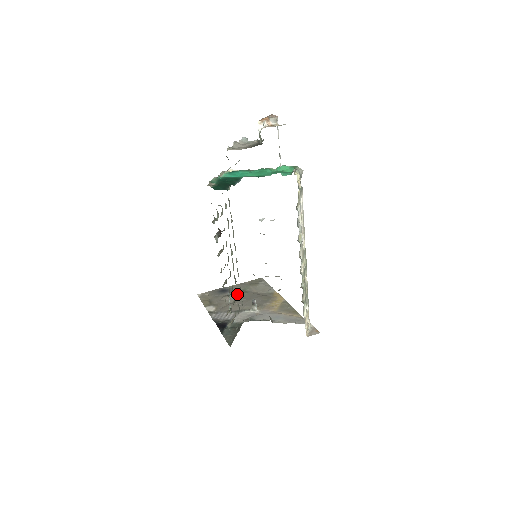
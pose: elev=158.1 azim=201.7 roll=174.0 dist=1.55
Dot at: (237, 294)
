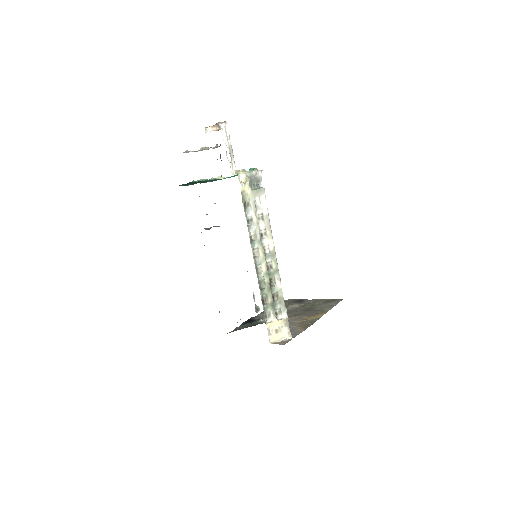
Dot at: occluded
